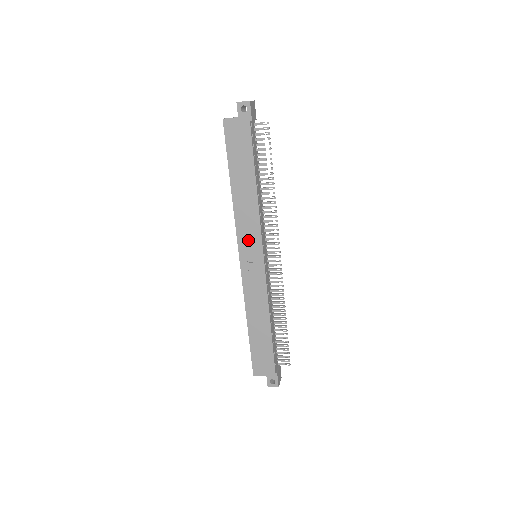
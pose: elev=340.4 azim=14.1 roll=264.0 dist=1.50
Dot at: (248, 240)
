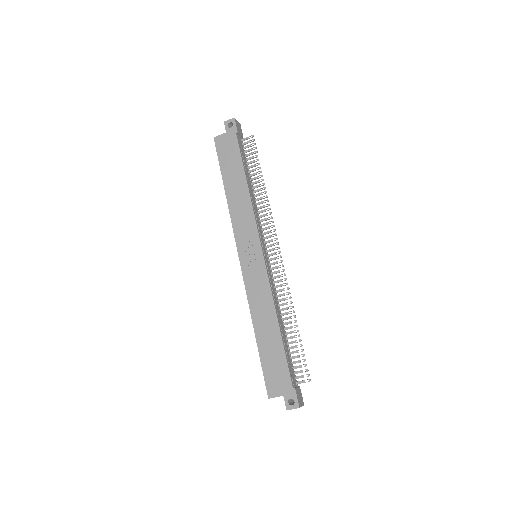
Dot at: (245, 237)
